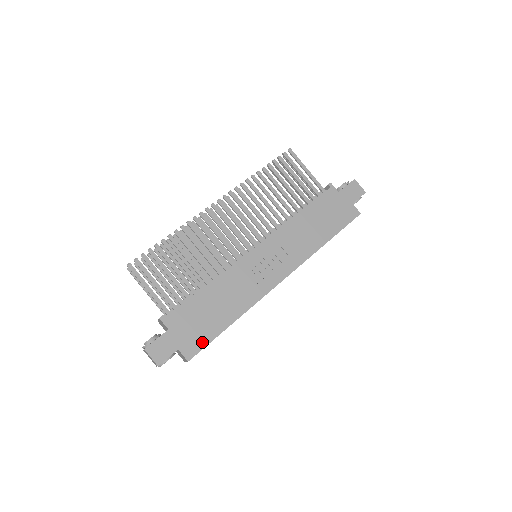
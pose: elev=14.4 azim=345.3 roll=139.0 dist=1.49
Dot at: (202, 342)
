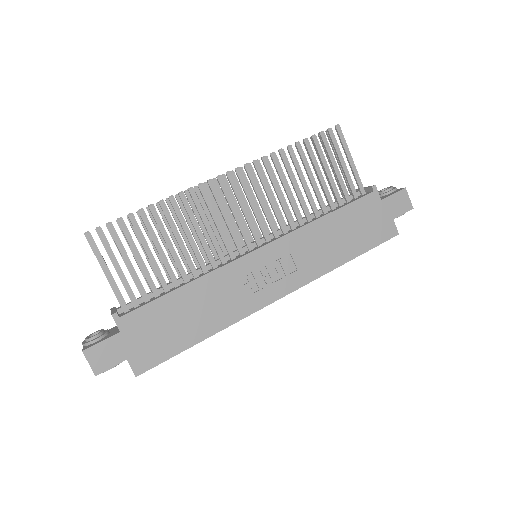
Dot at: (160, 356)
